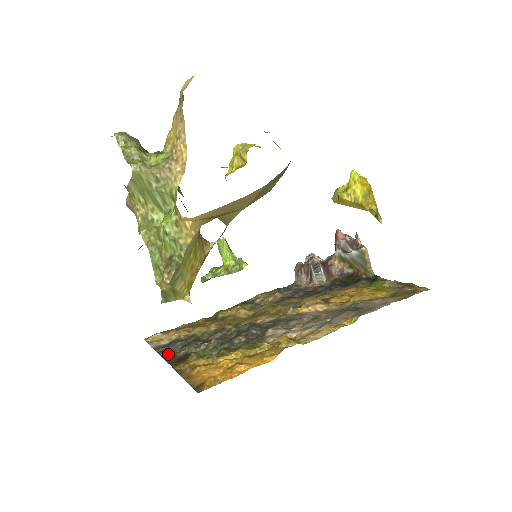
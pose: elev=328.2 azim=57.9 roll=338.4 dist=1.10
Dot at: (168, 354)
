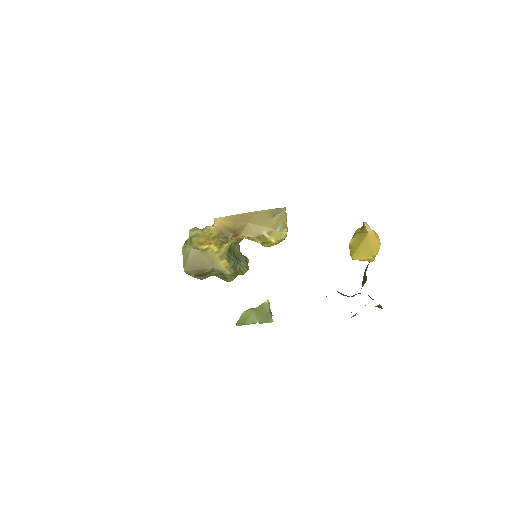
Dot at: occluded
